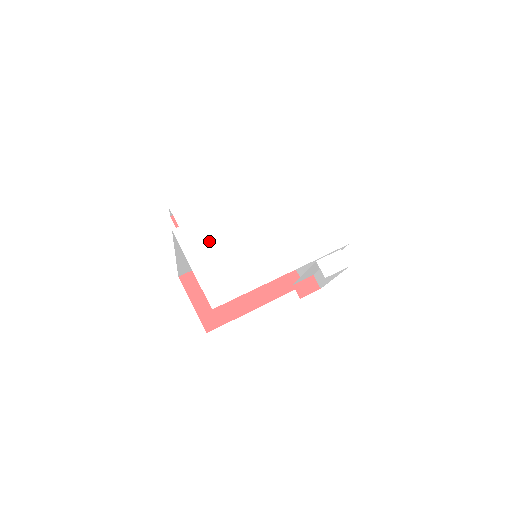
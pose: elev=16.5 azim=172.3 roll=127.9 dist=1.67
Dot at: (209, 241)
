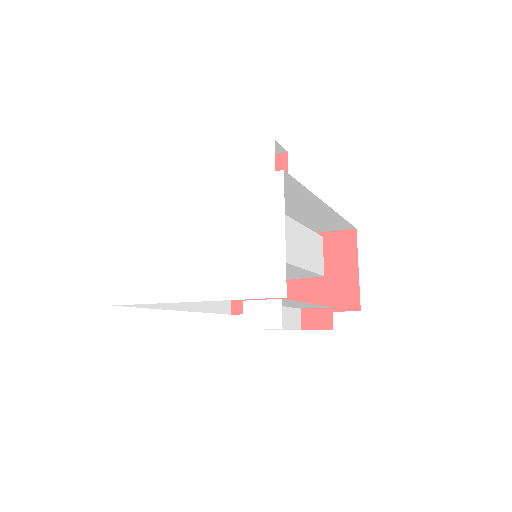
Dot at: (139, 227)
